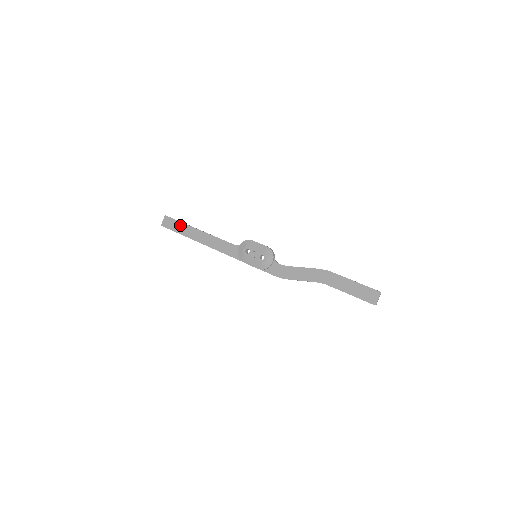
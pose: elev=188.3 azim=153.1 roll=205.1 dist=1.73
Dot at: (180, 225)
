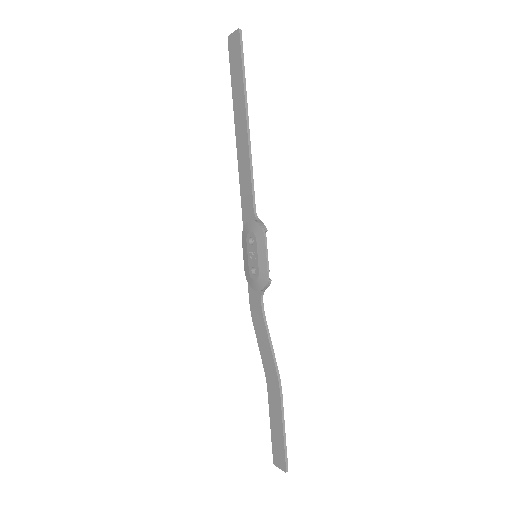
Dot at: (239, 76)
